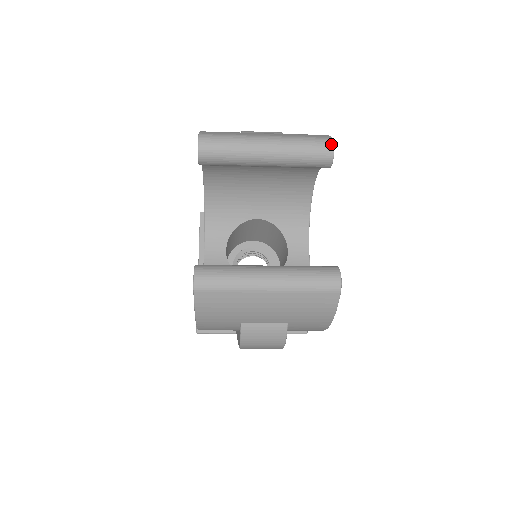
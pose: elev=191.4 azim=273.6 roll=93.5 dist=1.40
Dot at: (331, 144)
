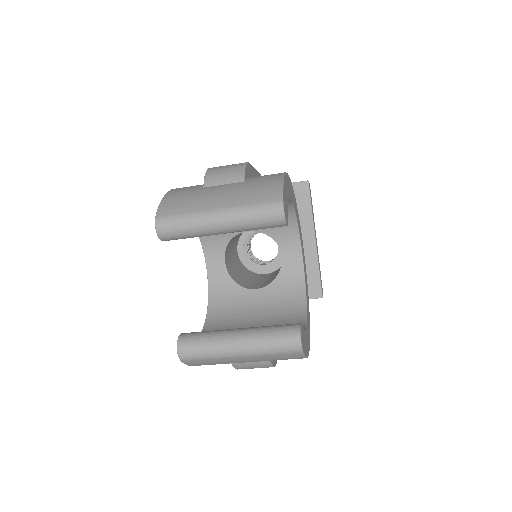
Dot at: (281, 211)
